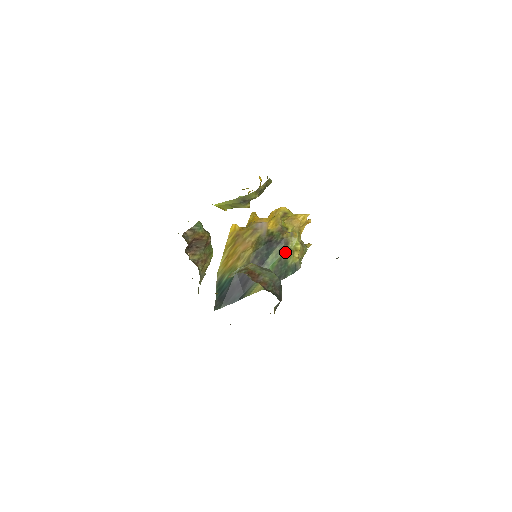
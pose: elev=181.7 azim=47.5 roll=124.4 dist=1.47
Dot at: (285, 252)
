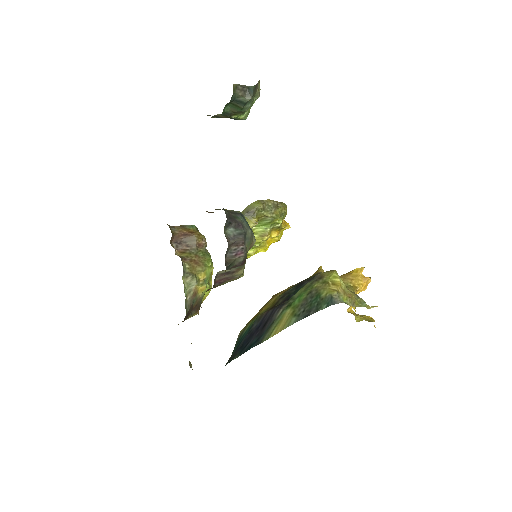
Dot at: (317, 284)
